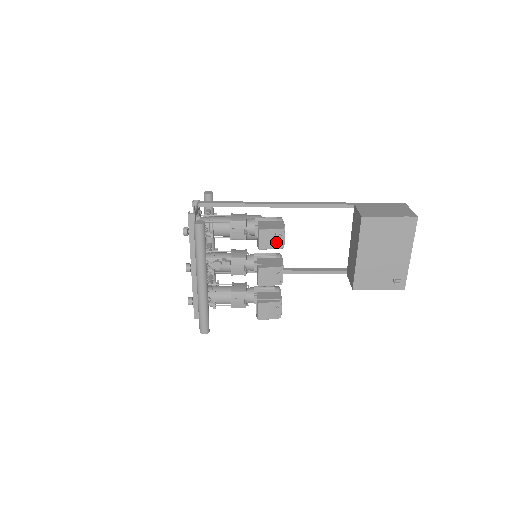
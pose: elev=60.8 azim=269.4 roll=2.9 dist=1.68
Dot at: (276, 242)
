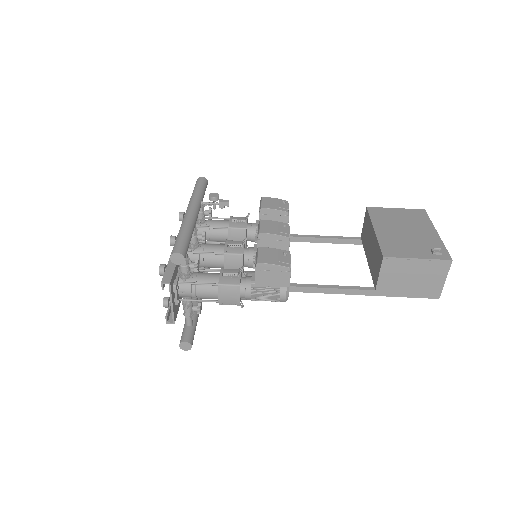
Dot at: (280, 206)
